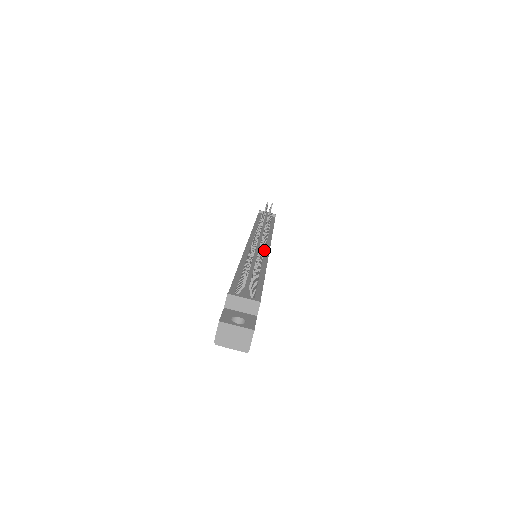
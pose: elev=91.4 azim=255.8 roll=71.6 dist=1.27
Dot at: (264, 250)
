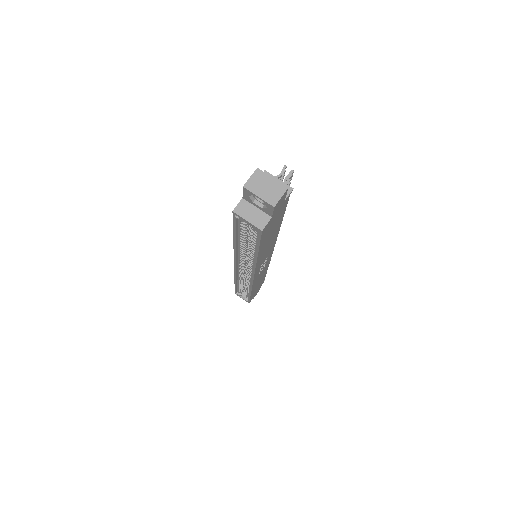
Dot at: occluded
